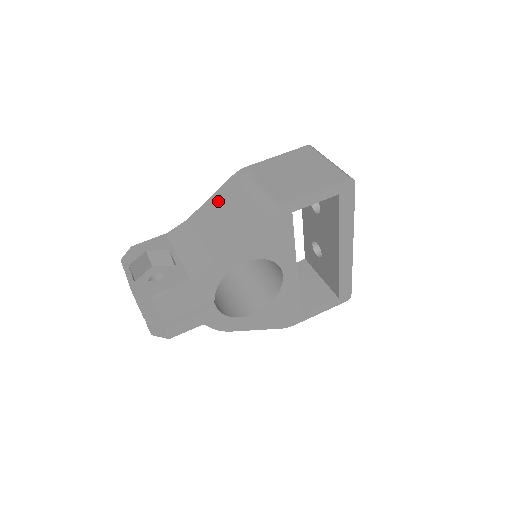
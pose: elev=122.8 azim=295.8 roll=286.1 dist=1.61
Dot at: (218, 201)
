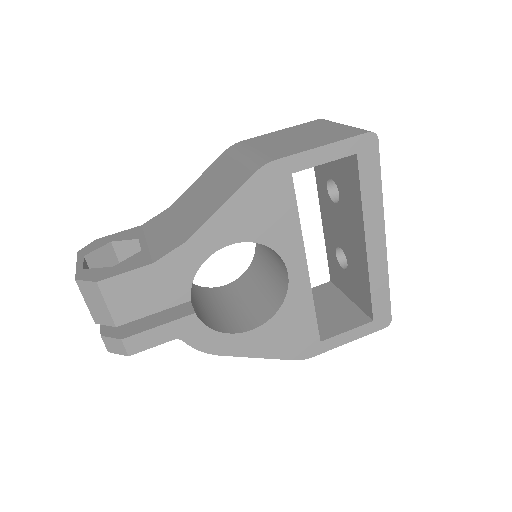
Dot at: (204, 180)
